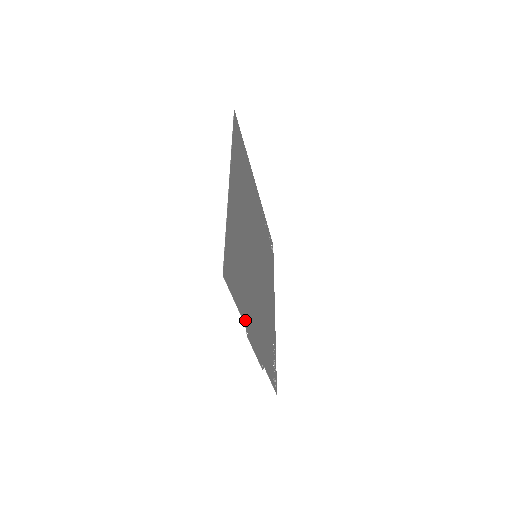
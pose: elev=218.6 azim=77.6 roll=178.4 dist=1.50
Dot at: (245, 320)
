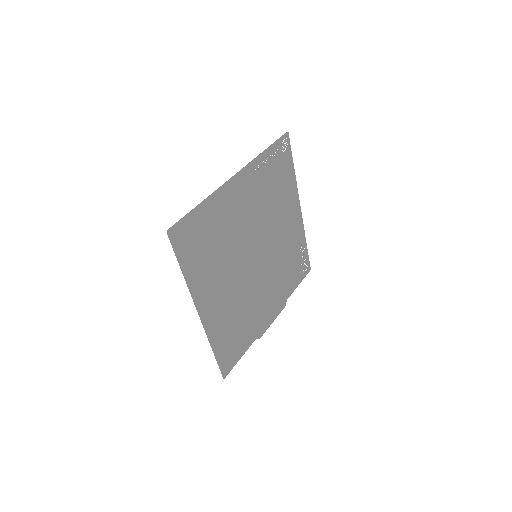
Dot at: (255, 337)
